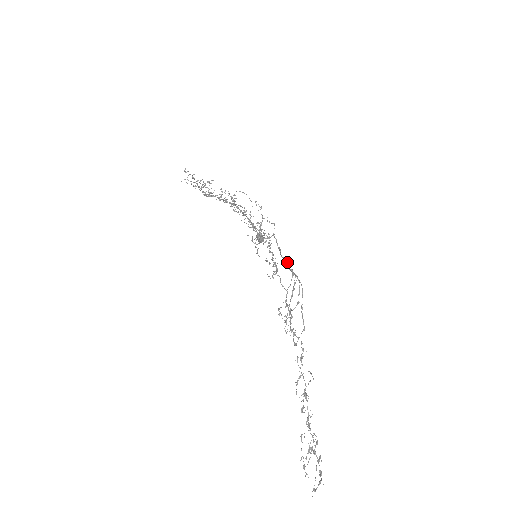
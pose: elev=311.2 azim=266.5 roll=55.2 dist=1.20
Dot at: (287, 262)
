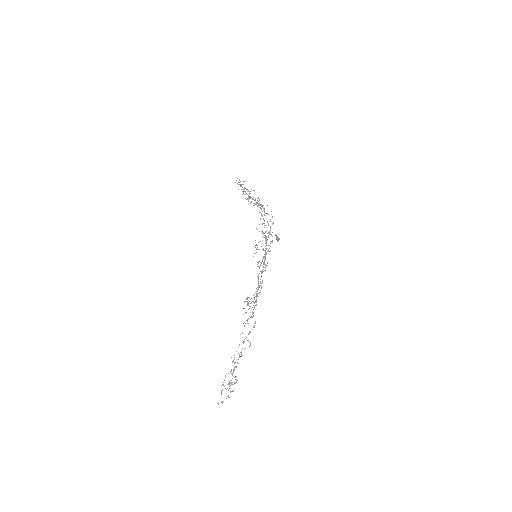
Dot at: (259, 273)
